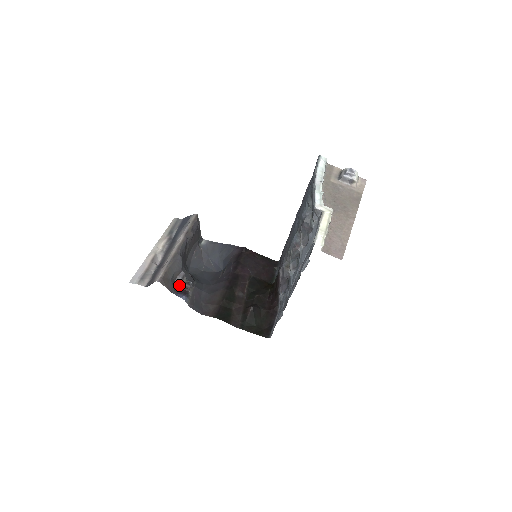
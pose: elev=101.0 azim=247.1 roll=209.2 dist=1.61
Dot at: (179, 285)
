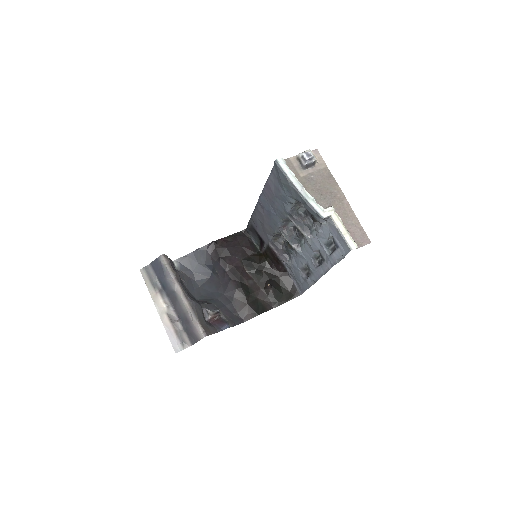
Dot at: (210, 320)
